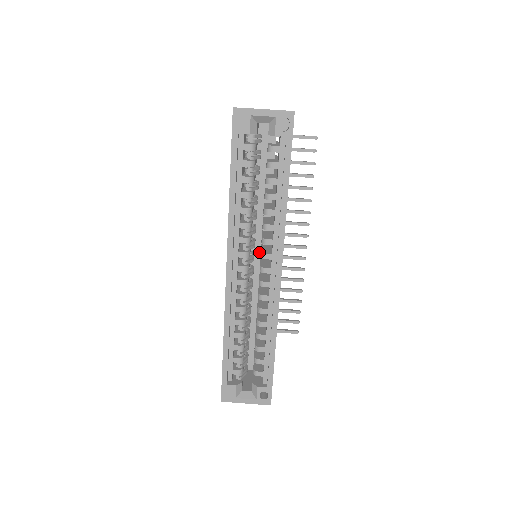
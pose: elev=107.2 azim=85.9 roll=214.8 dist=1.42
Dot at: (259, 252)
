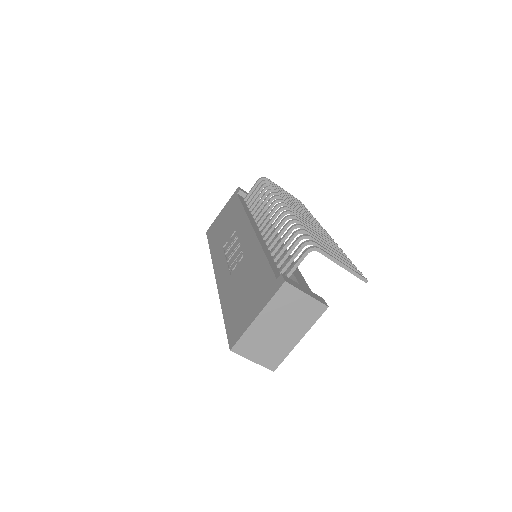
Dot at: occluded
